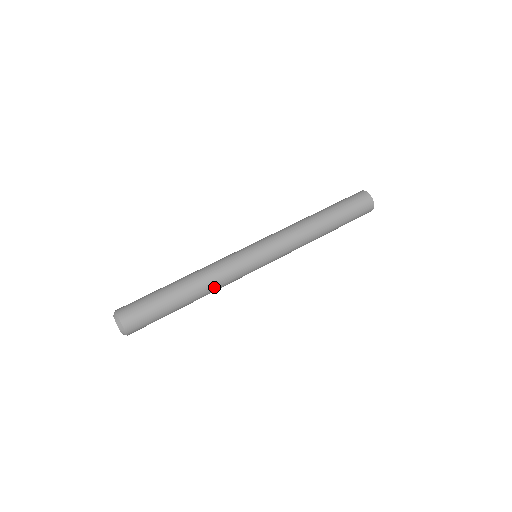
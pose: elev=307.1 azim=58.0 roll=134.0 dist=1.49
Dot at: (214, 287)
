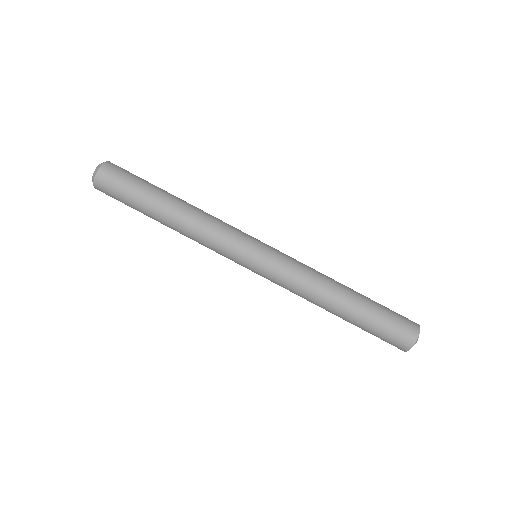
Dot at: occluded
